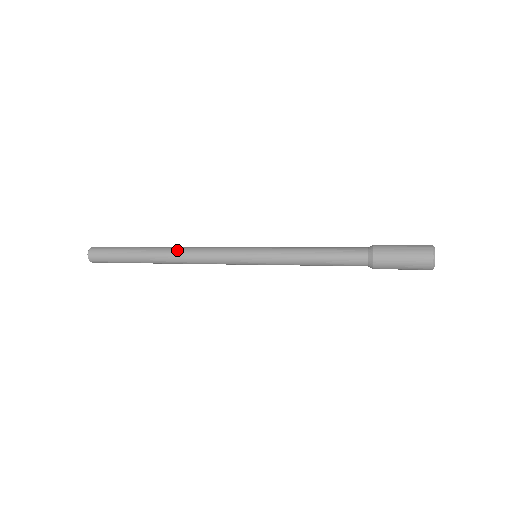
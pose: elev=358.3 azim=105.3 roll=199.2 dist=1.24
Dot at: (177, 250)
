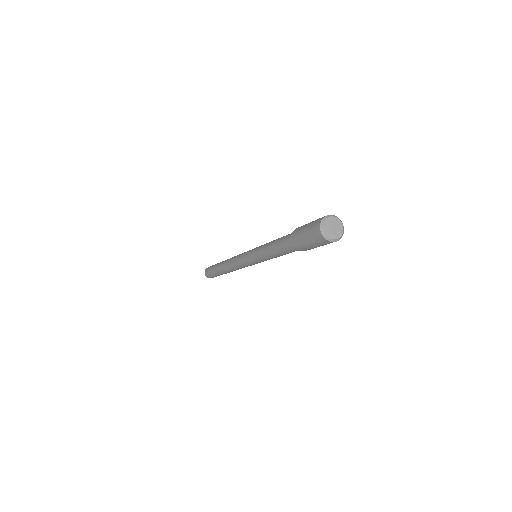
Dot at: (226, 262)
